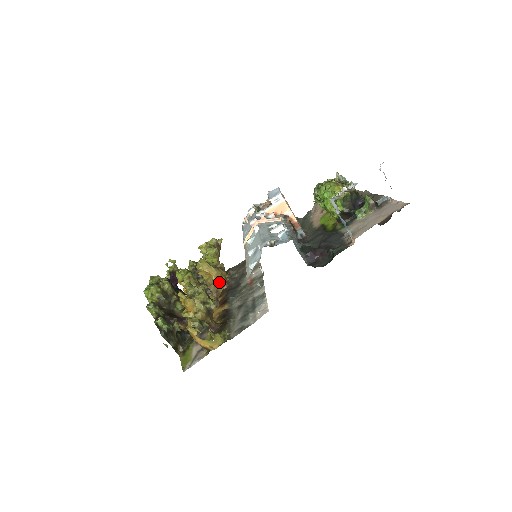
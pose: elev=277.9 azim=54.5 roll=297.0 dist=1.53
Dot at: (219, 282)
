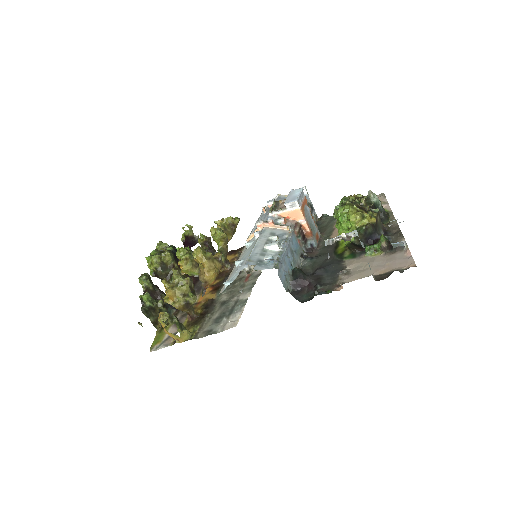
Dot at: (209, 275)
